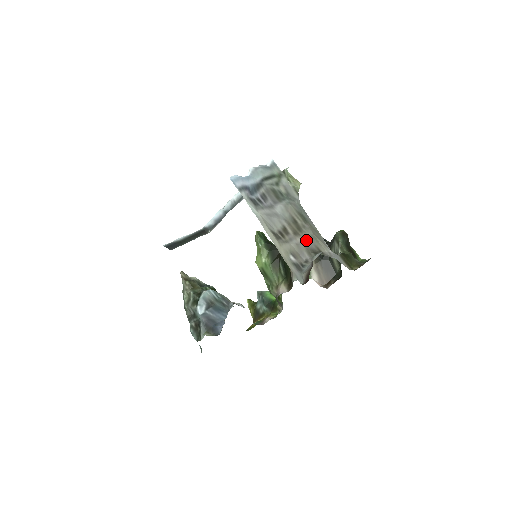
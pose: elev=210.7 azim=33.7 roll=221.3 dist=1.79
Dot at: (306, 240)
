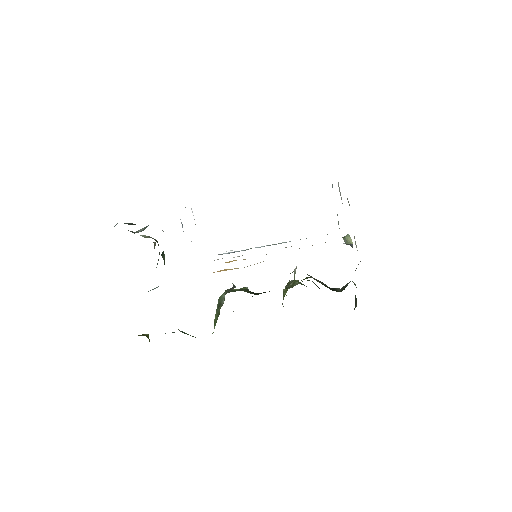
Dot at: occluded
